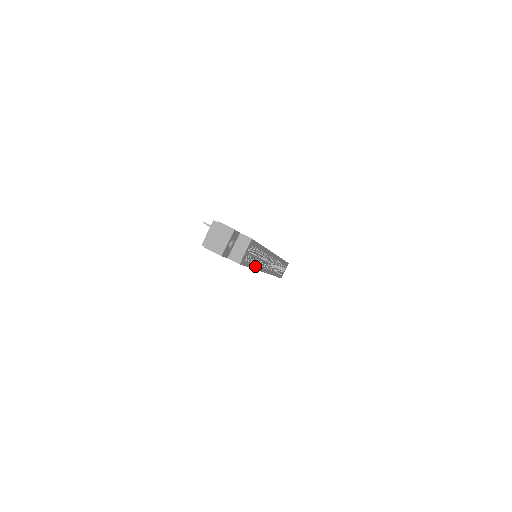
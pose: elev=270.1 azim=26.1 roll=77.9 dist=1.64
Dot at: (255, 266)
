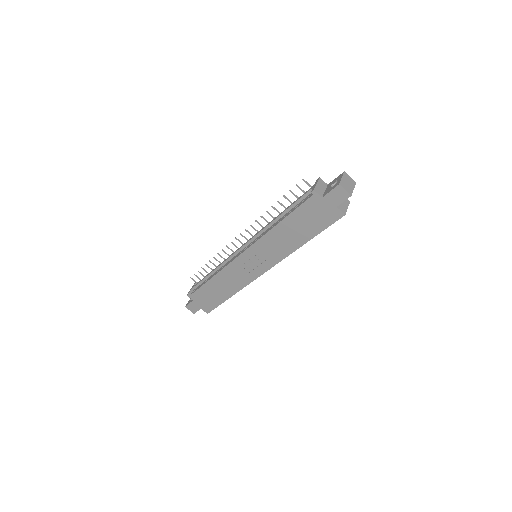
Dot at: (303, 243)
